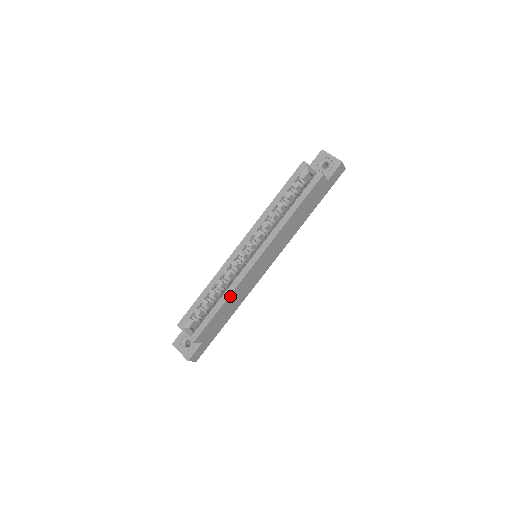
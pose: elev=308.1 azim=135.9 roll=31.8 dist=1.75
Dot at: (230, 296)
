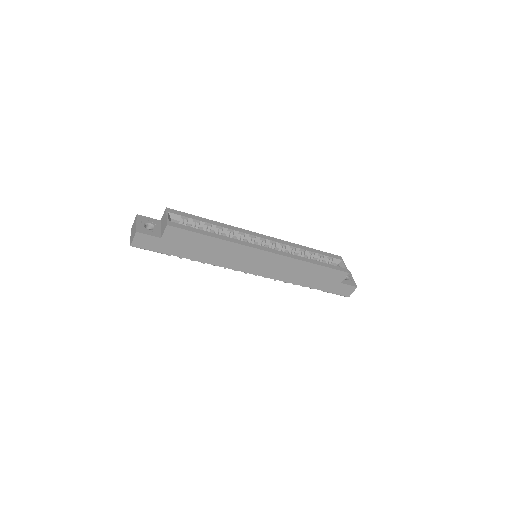
Dot at: (224, 241)
